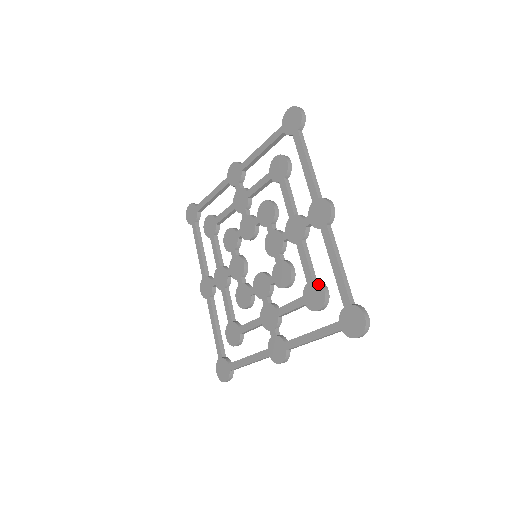
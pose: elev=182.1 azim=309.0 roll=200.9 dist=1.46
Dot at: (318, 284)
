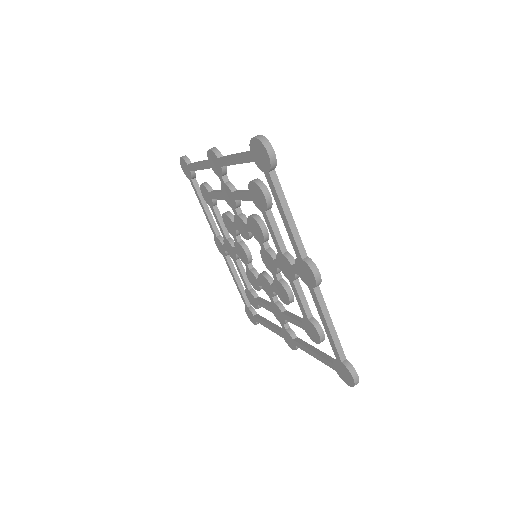
Dot at: (313, 326)
